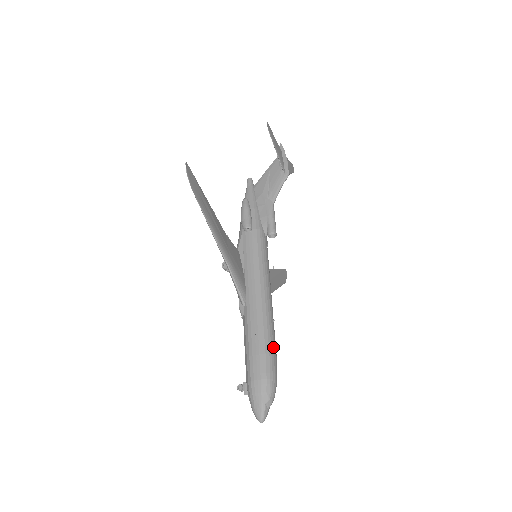
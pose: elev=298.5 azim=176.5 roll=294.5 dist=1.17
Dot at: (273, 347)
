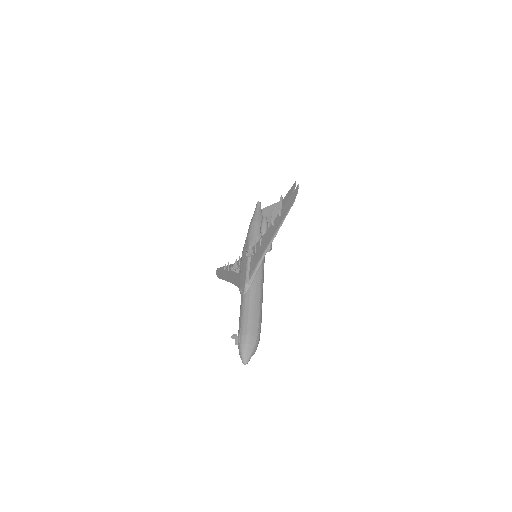
Dot at: (261, 320)
